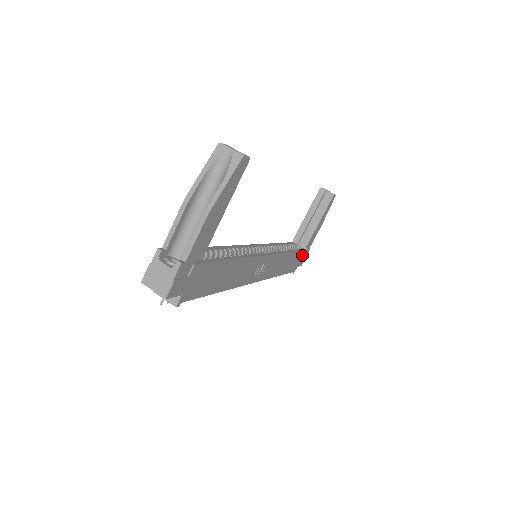
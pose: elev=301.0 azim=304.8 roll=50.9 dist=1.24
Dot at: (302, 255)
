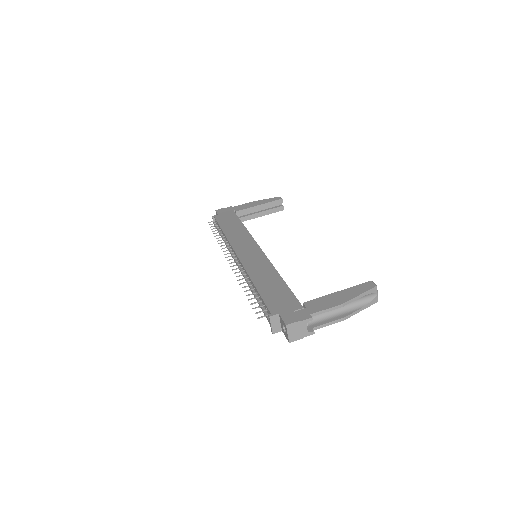
Dot at: occluded
